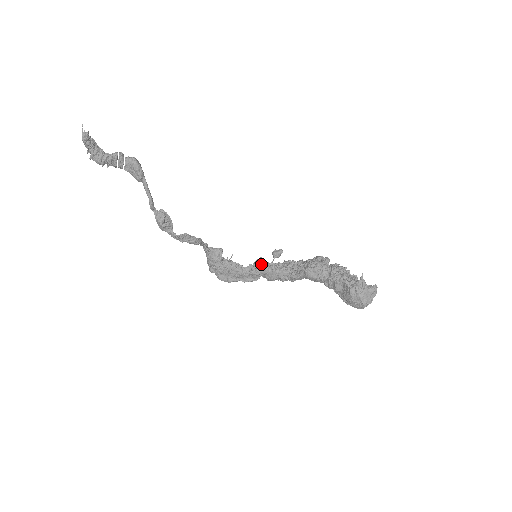
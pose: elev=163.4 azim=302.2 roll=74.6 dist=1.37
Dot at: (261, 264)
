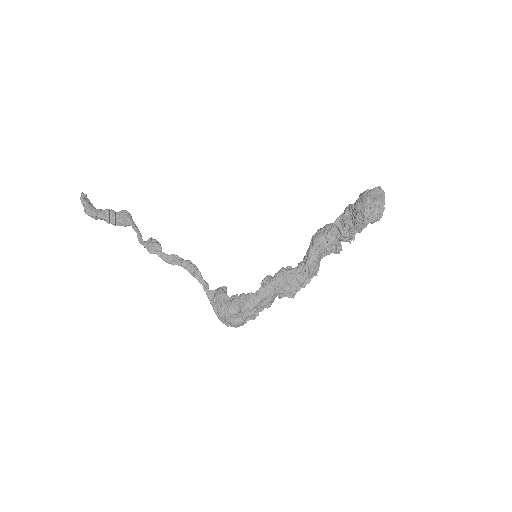
Dot at: occluded
